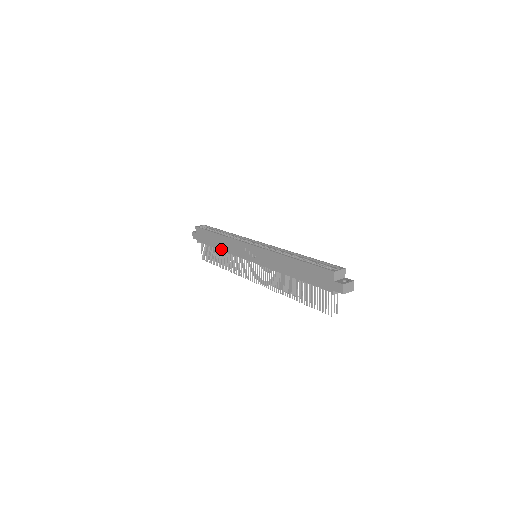
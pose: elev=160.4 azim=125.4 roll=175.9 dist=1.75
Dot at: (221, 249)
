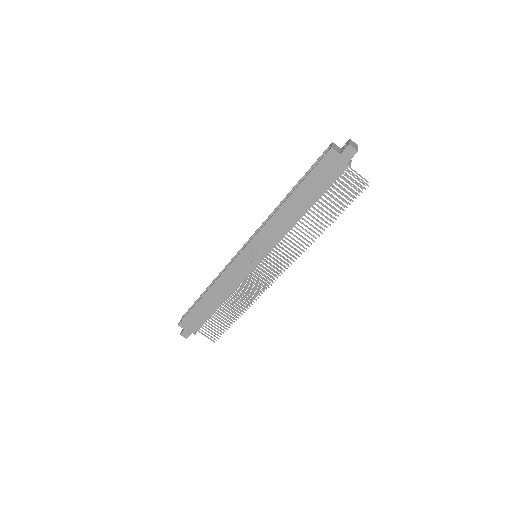
Dot at: (222, 301)
